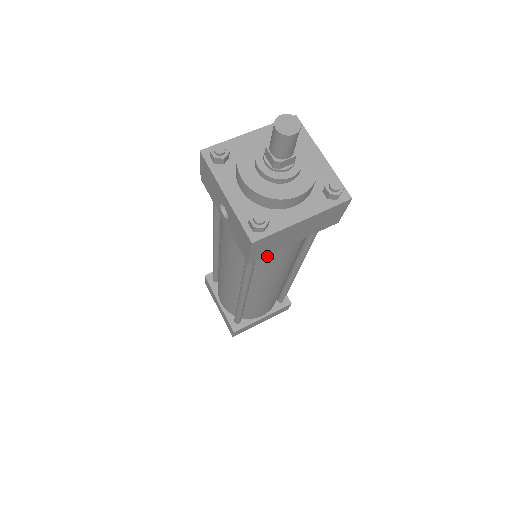
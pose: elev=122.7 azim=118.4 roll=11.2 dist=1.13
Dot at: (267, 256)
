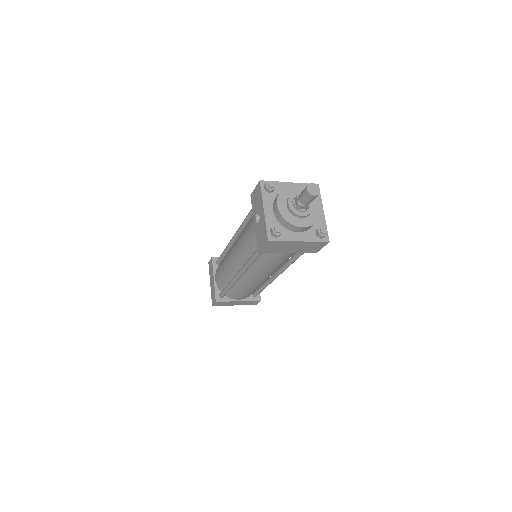
Dot at: (268, 255)
